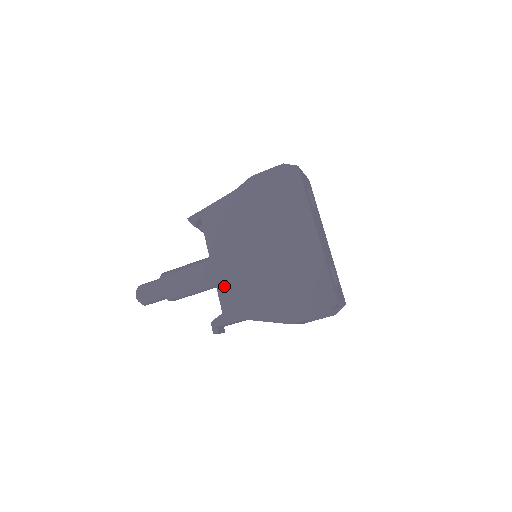
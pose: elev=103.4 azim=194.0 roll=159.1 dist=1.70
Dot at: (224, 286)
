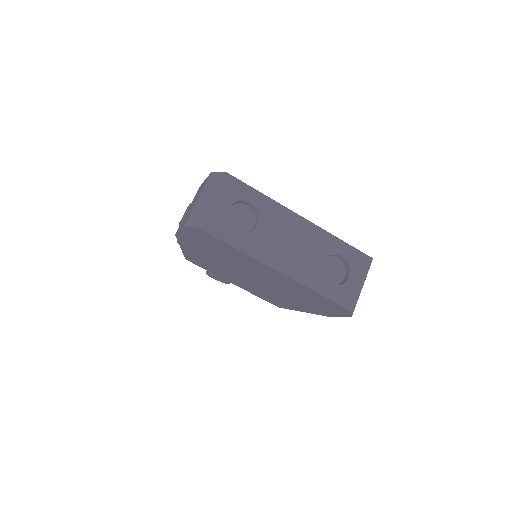
Dot at: (256, 294)
